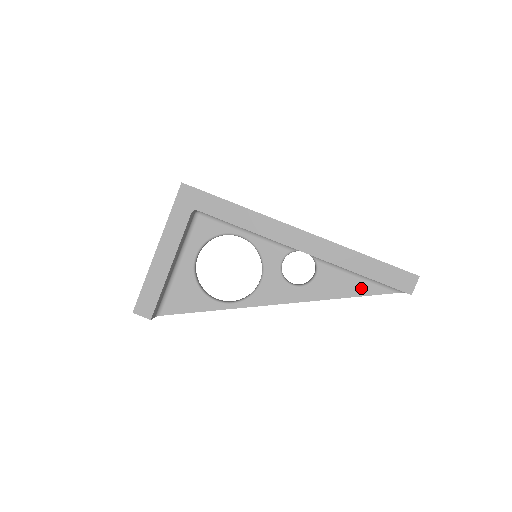
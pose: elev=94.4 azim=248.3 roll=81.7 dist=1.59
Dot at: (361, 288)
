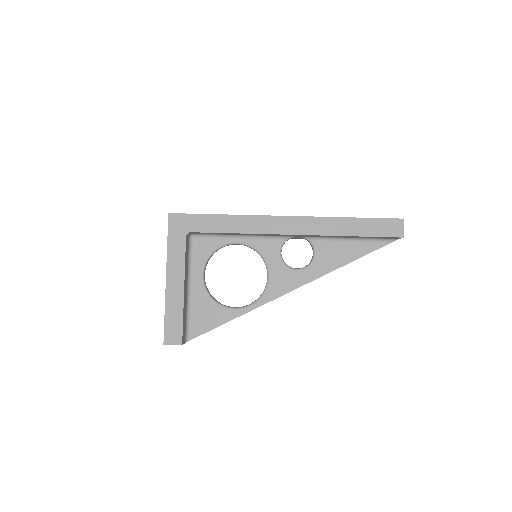
Dot at: (358, 250)
